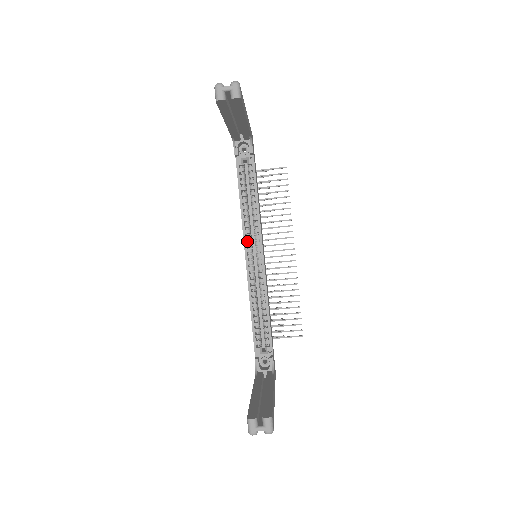
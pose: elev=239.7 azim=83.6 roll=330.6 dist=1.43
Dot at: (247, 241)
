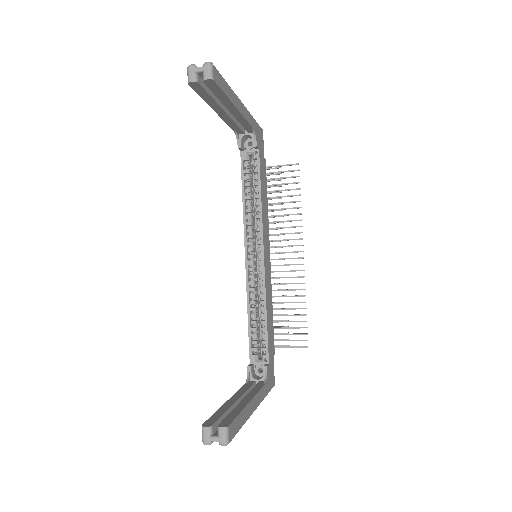
Dot at: occluded
